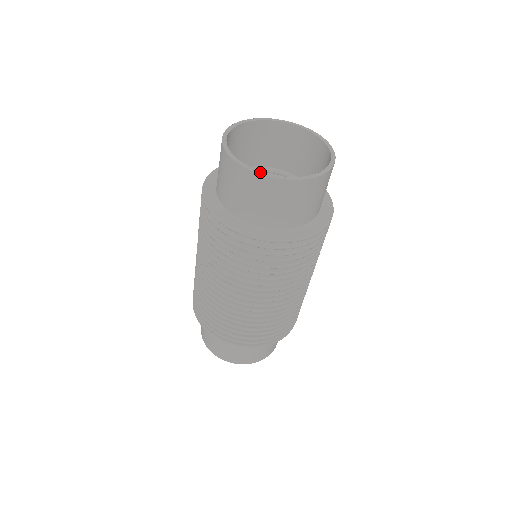
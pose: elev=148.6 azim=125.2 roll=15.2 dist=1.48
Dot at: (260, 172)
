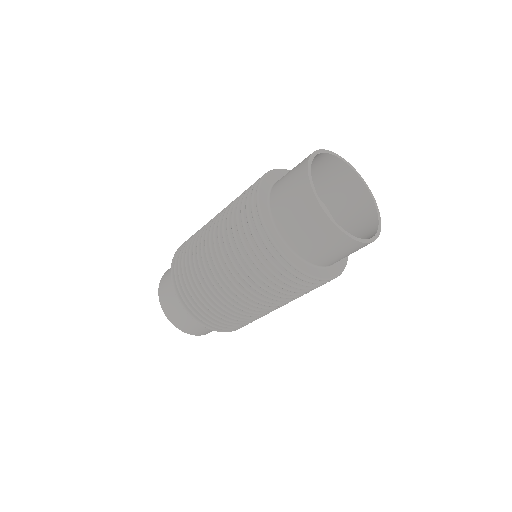
Dot at: (347, 233)
